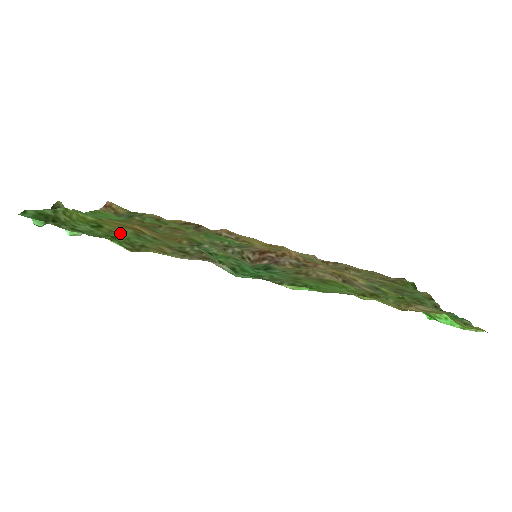
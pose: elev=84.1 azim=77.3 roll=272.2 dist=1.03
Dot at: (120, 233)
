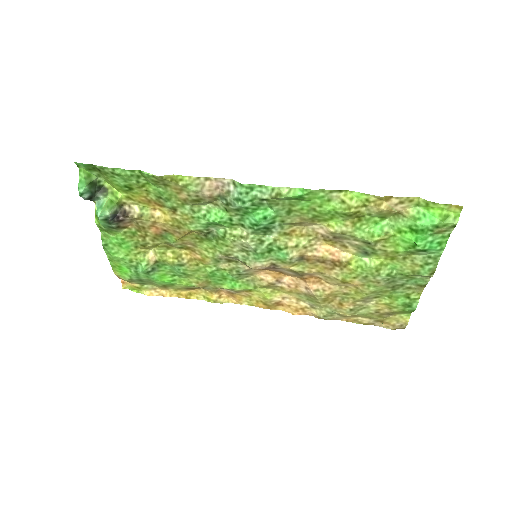
Dot at: (148, 183)
